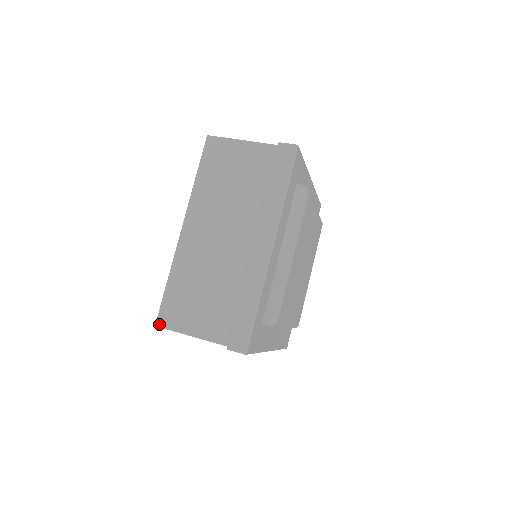
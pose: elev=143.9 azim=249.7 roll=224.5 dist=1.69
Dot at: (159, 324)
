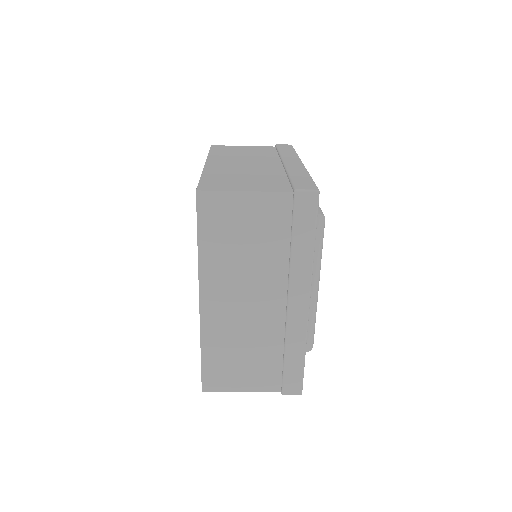
Dot at: (201, 189)
